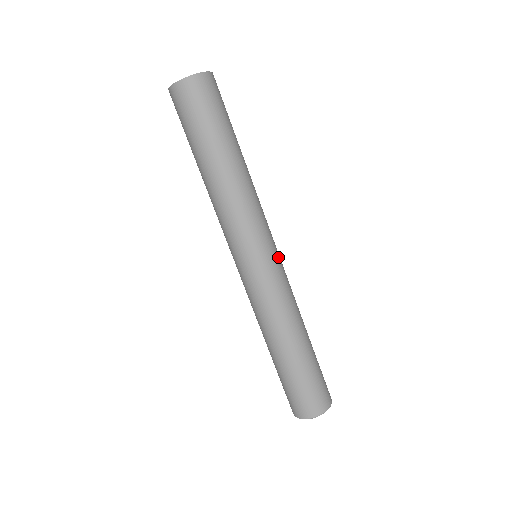
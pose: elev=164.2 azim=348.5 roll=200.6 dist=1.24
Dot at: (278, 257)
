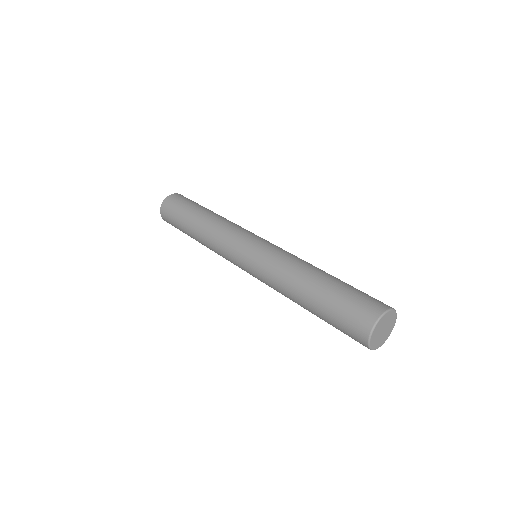
Dot at: (266, 241)
